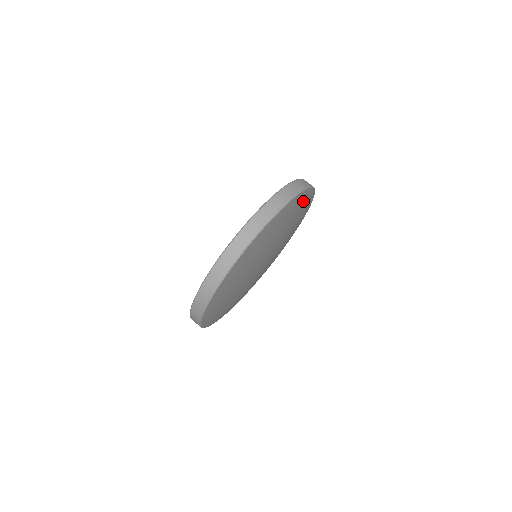
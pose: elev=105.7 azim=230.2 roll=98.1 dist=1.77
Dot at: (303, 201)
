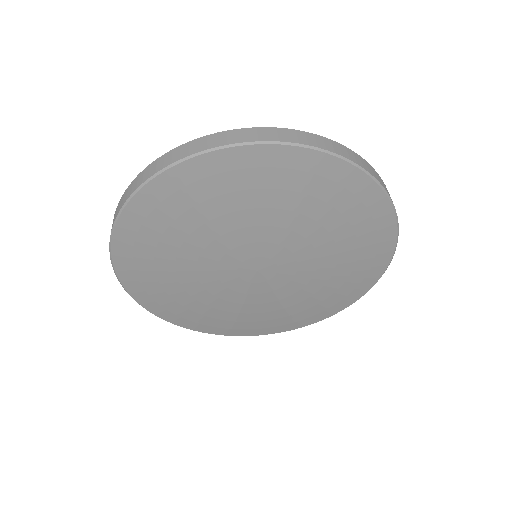
Dot at: (343, 190)
